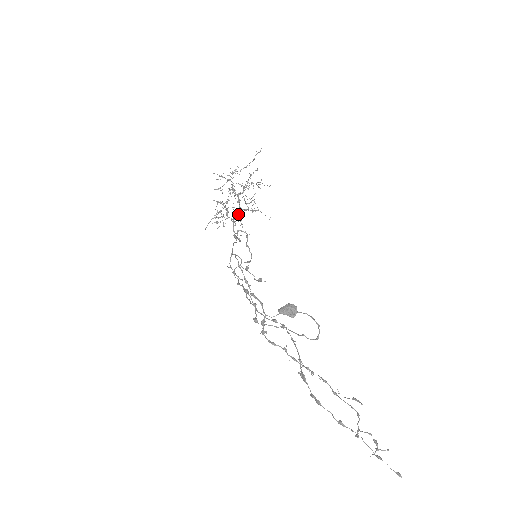
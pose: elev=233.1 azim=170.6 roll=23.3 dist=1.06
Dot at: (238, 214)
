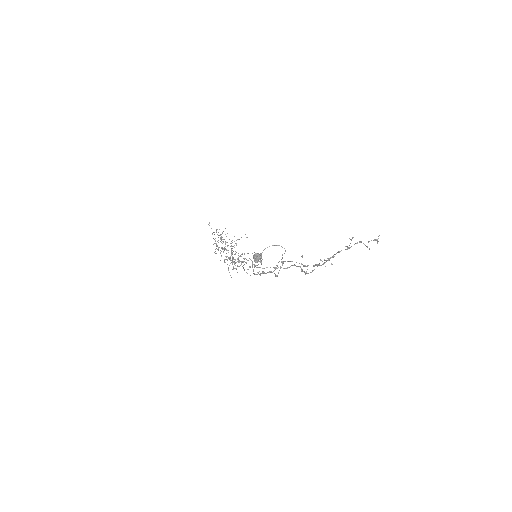
Dot at: occluded
